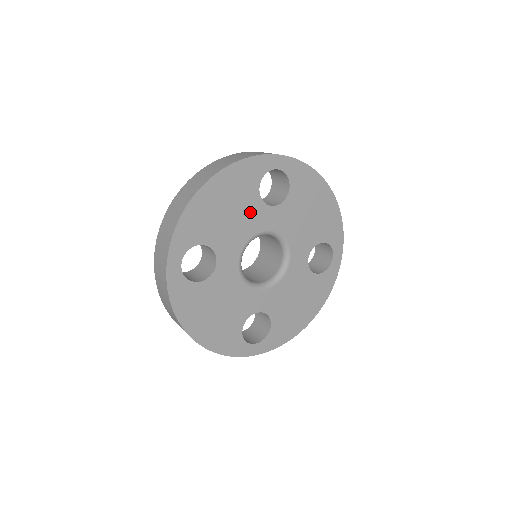
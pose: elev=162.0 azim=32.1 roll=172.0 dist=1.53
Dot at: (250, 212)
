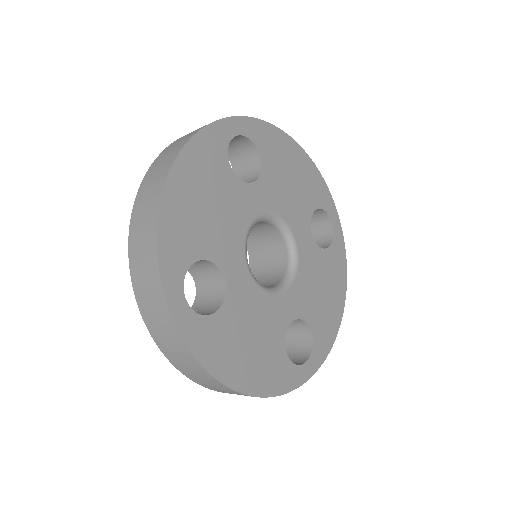
Dot at: (233, 198)
